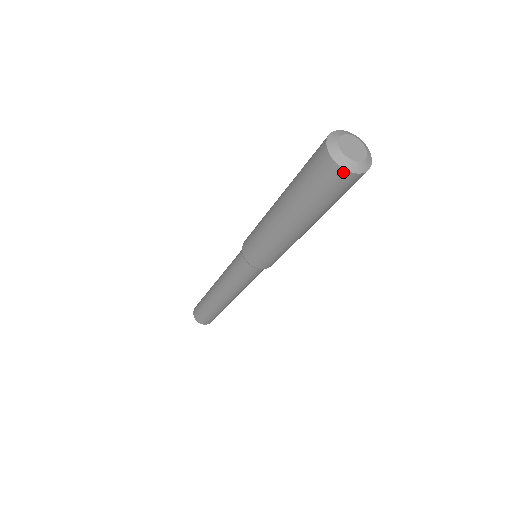
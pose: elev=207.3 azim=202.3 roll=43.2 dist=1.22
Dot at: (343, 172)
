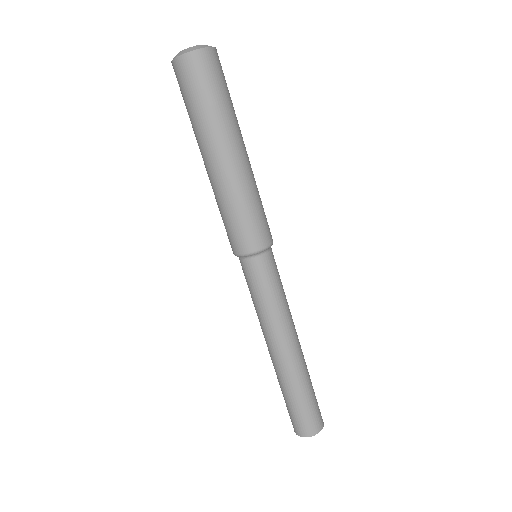
Dot at: (175, 62)
